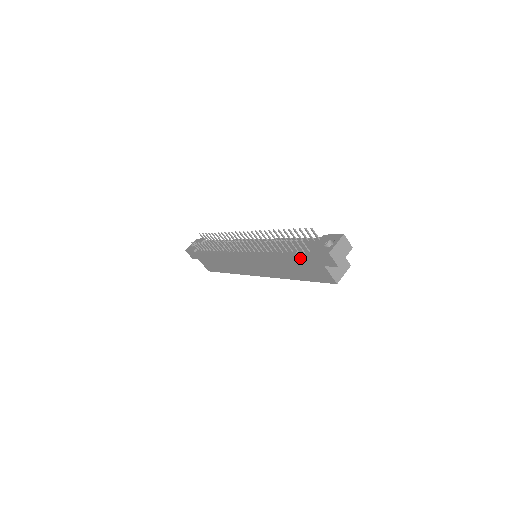
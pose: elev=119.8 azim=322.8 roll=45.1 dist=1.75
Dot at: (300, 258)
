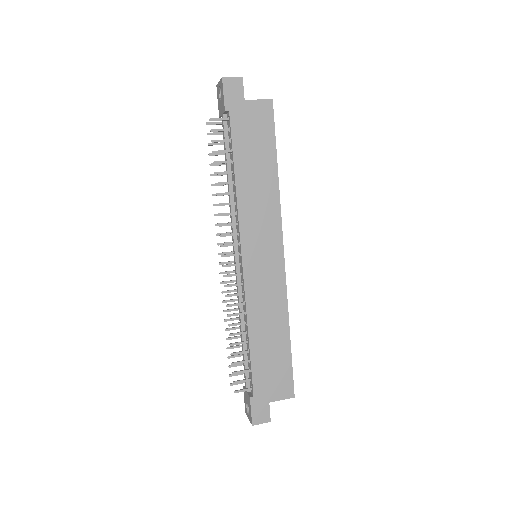
Dot at: (236, 135)
